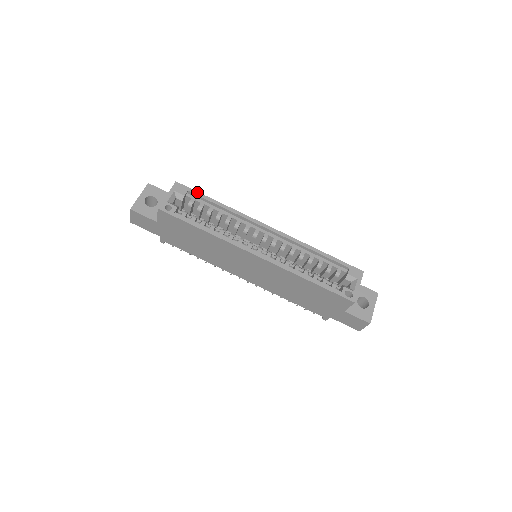
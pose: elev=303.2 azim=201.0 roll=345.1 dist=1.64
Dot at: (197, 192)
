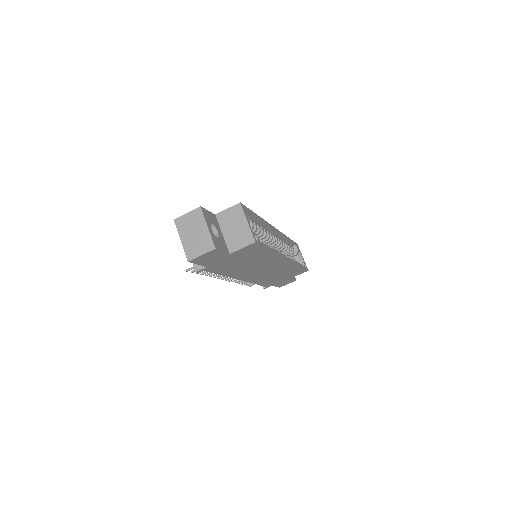
Dot at: (250, 210)
